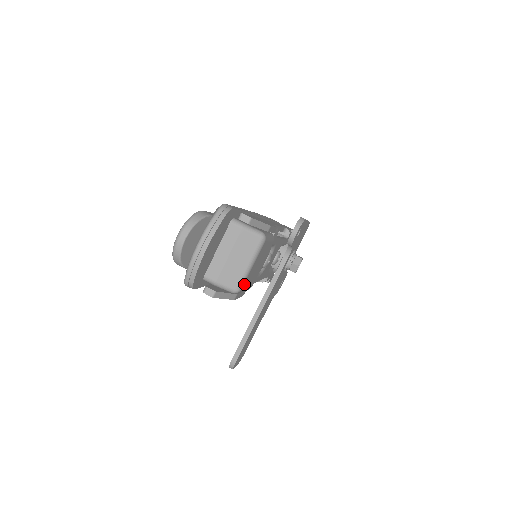
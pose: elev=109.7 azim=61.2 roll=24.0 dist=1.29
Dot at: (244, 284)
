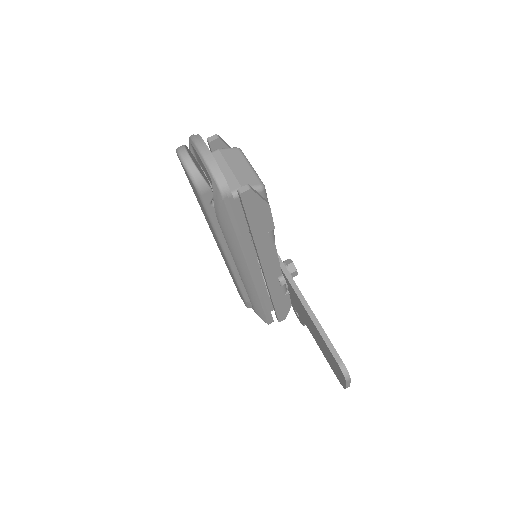
Dot at: occluded
